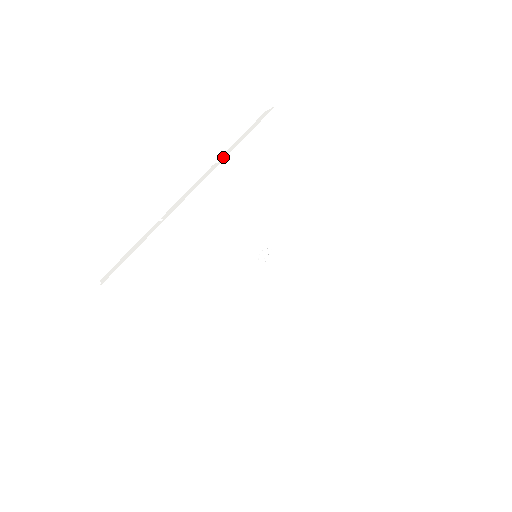
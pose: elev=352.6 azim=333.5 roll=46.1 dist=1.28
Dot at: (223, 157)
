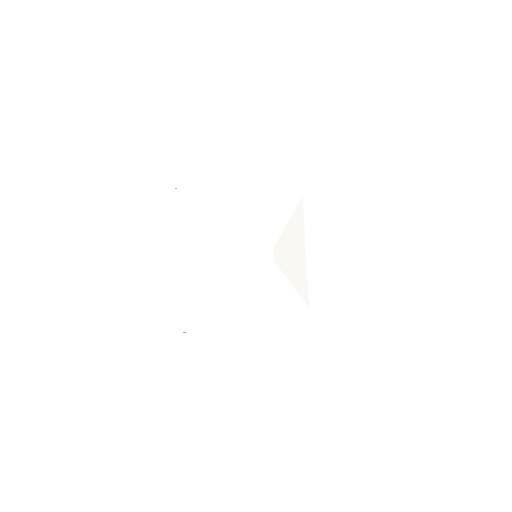
Dot at: occluded
